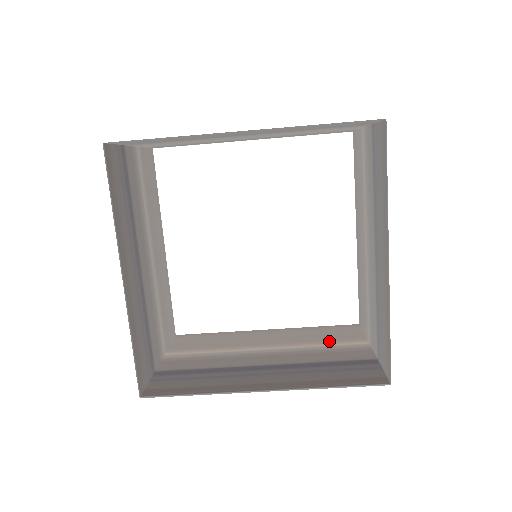
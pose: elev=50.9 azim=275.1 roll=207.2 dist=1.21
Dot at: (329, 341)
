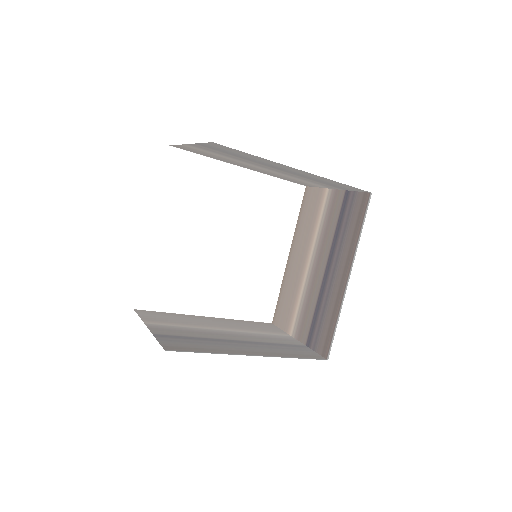
Dot at: (264, 331)
